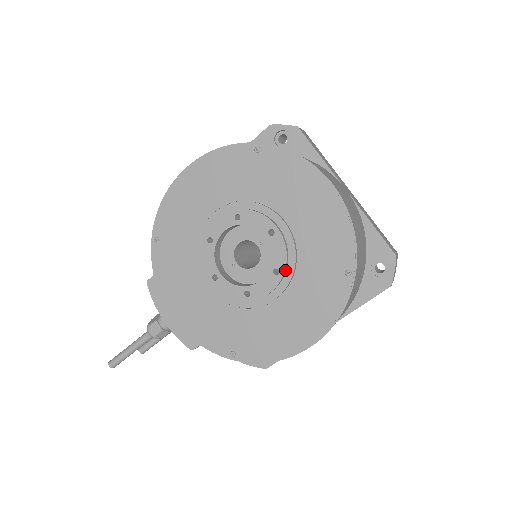
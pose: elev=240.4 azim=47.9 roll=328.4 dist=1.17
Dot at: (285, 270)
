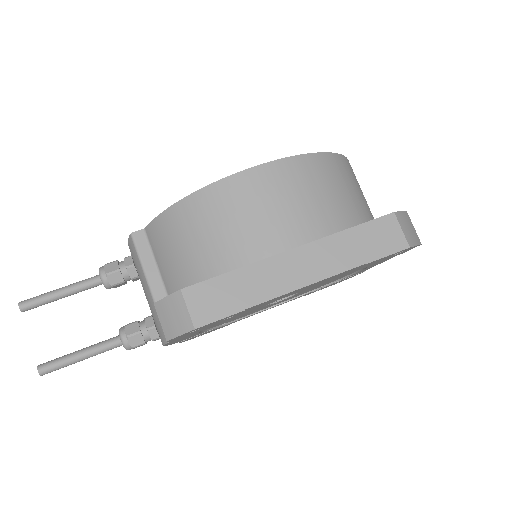
Dot at: occluded
